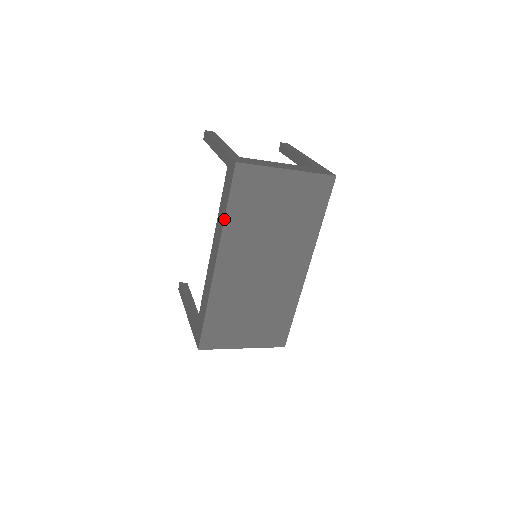
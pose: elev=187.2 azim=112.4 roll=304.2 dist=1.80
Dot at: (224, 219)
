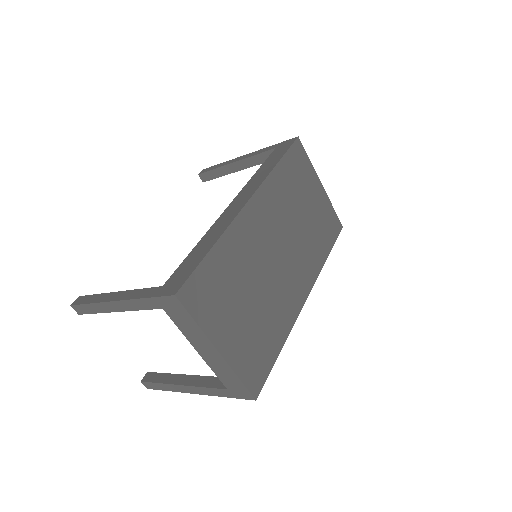
Dot at: (274, 167)
